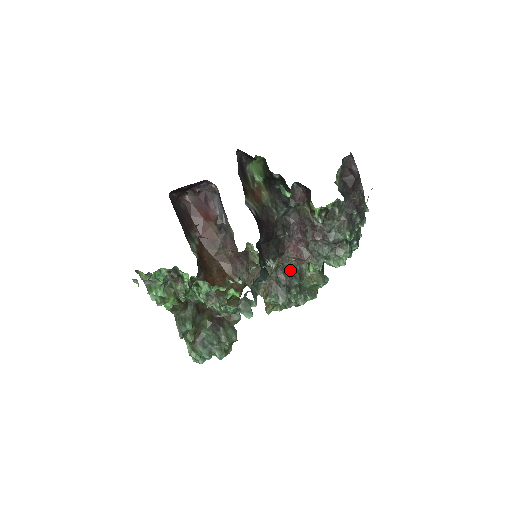
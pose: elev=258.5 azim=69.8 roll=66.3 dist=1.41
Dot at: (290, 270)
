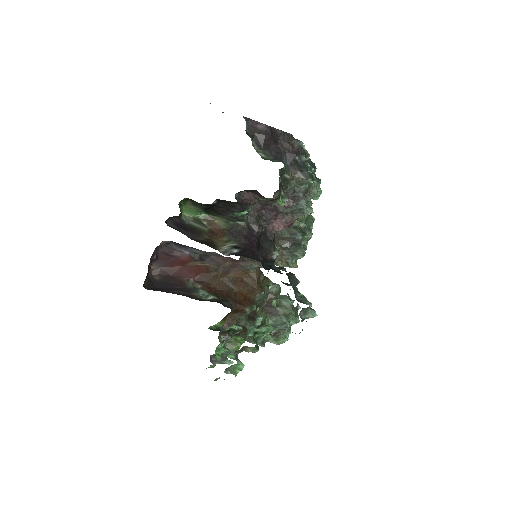
Dot at: (286, 234)
